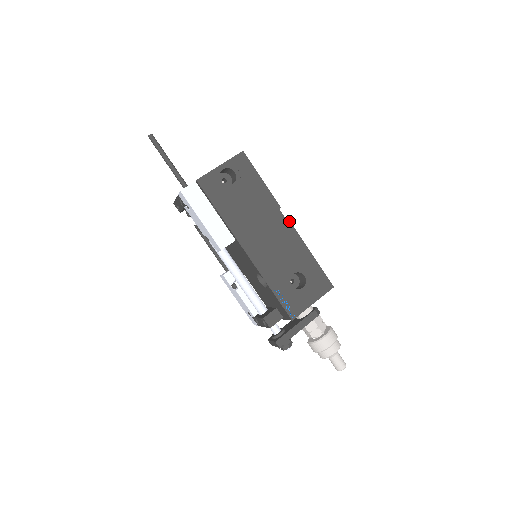
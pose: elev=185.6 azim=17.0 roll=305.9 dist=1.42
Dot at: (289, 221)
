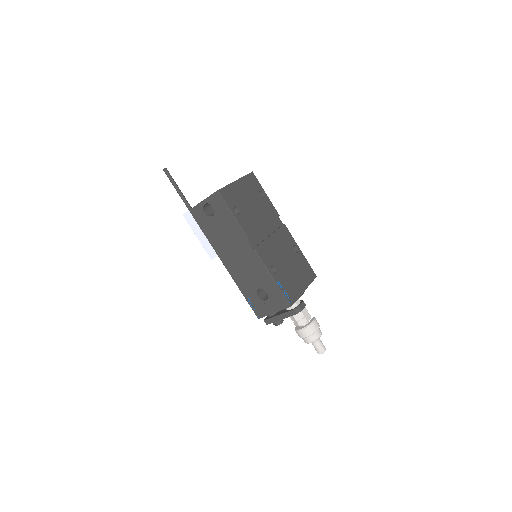
Dot at: (255, 250)
